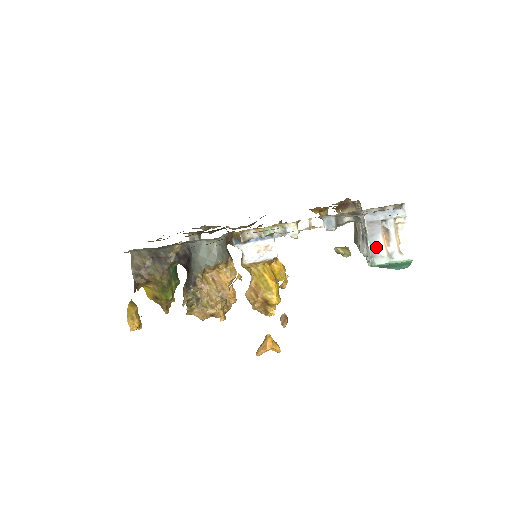
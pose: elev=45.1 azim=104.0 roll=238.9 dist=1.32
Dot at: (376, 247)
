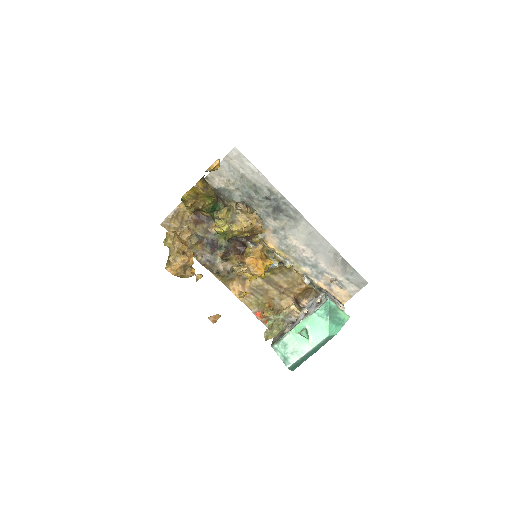
Dot at: occluded
